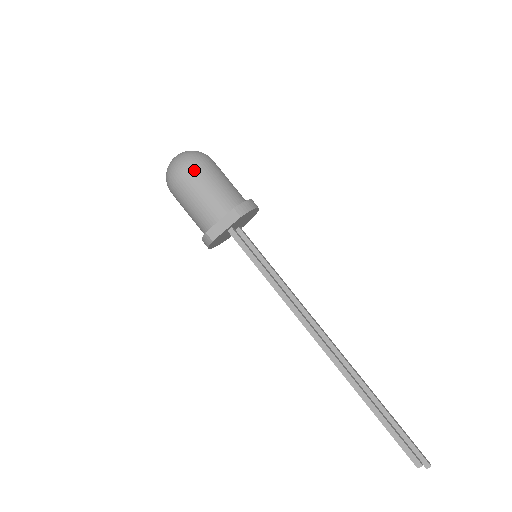
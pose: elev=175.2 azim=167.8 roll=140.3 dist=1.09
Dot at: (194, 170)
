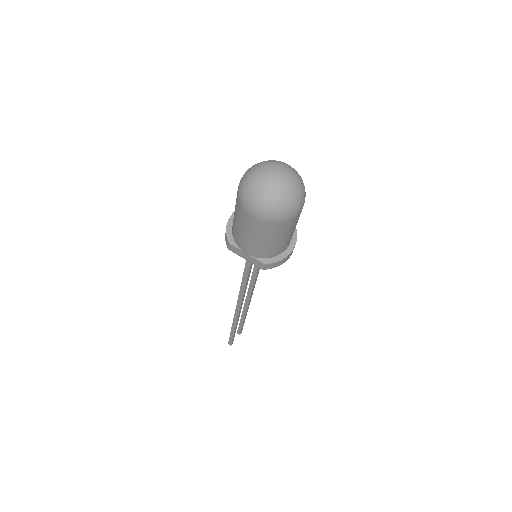
Dot at: (267, 225)
